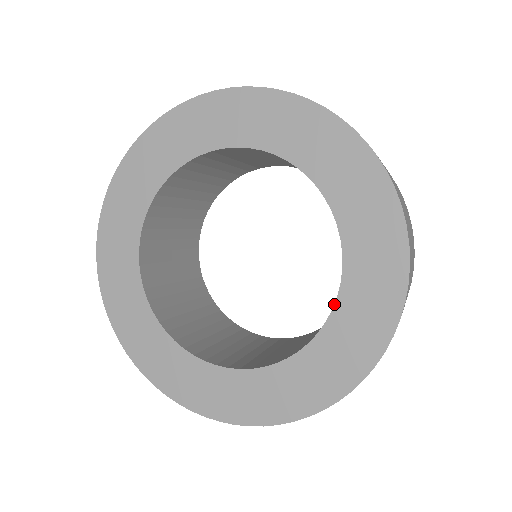
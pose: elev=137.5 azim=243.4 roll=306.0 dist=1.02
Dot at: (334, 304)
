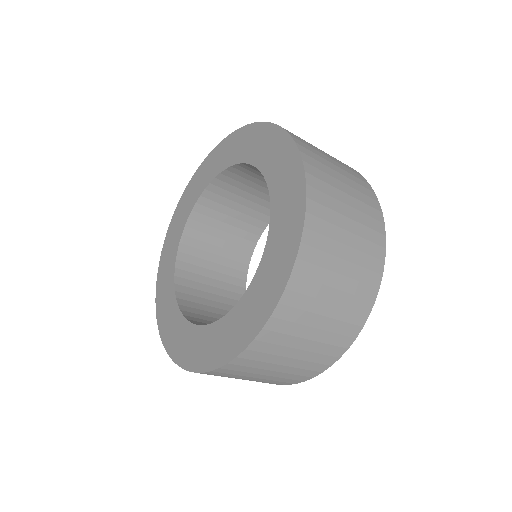
Dot at: (214, 322)
